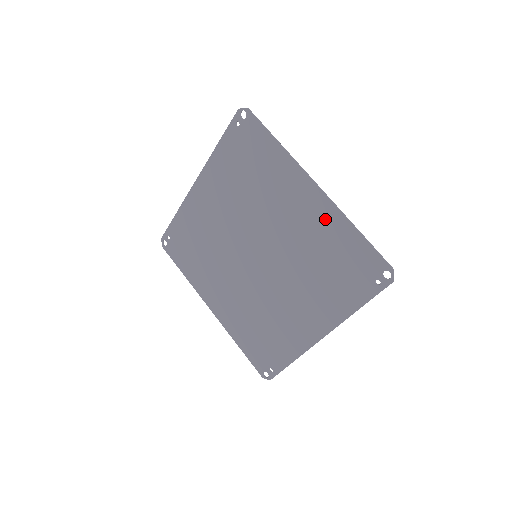
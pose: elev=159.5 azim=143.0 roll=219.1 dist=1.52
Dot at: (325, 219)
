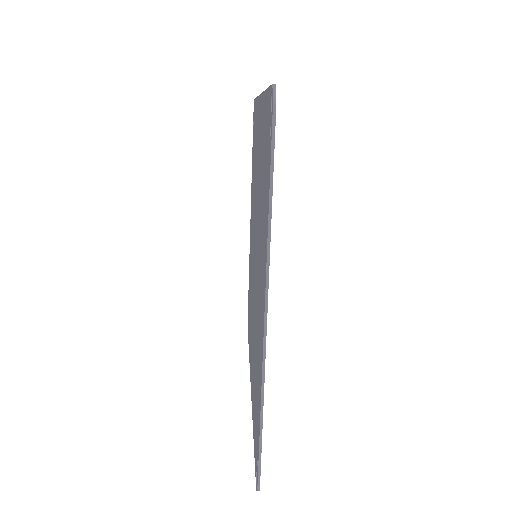
Dot at: (261, 122)
